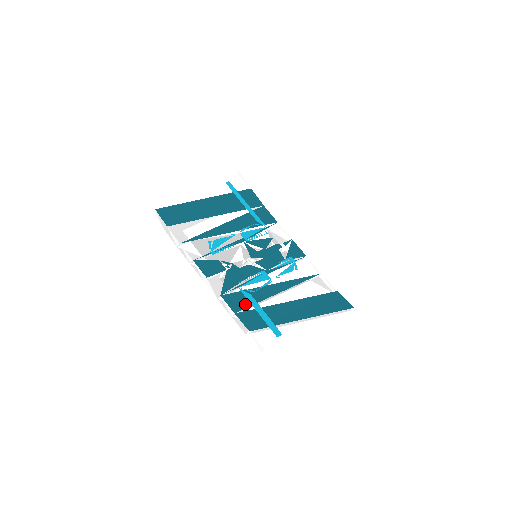
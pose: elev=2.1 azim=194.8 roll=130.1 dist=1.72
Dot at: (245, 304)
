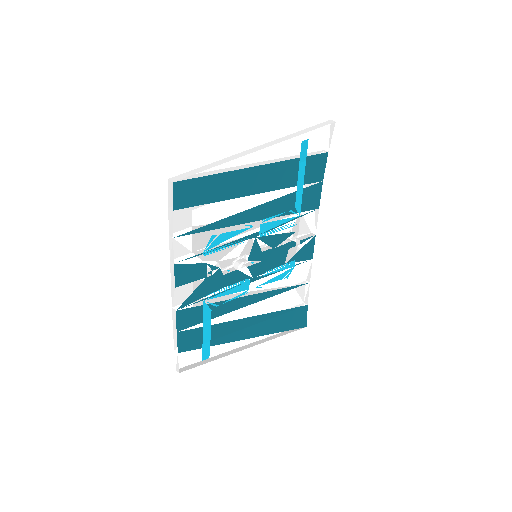
Dot at: (196, 321)
